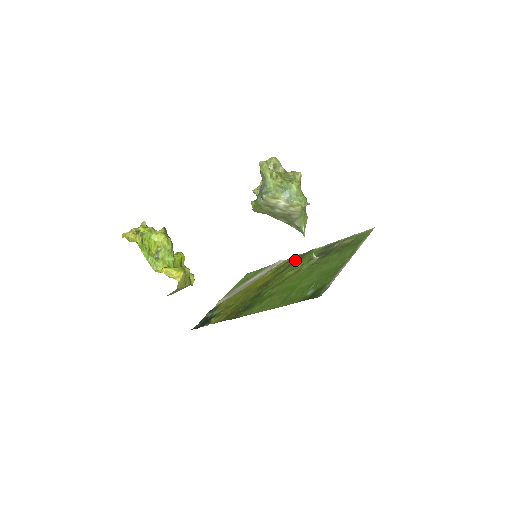
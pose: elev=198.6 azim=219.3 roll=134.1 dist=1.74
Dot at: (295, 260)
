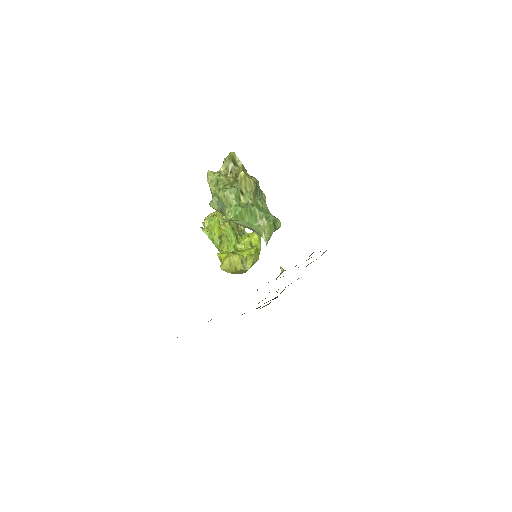
Dot at: occluded
